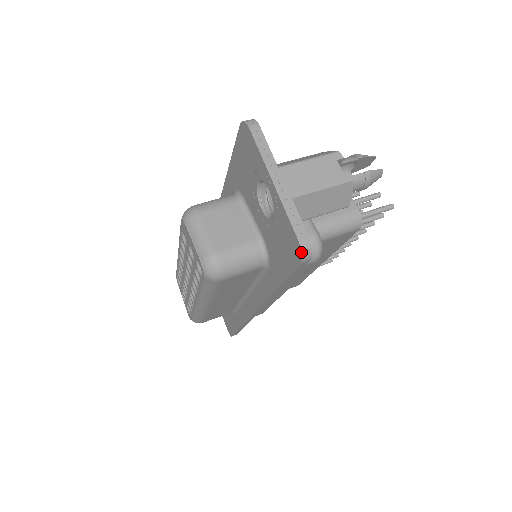
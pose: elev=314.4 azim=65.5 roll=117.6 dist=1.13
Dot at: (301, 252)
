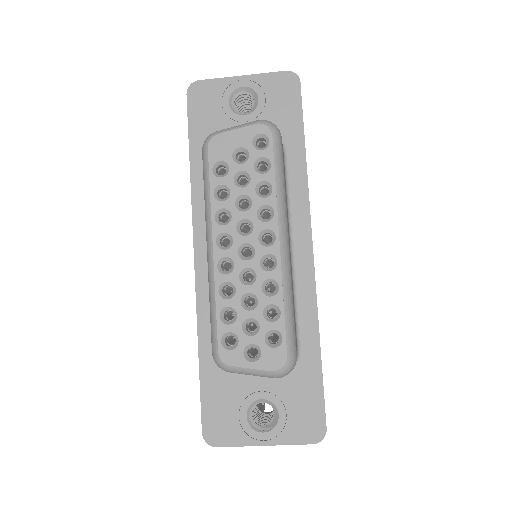
Dot at: (294, 73)
